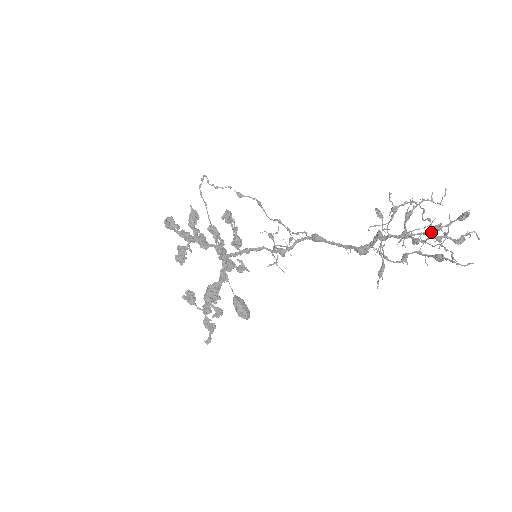
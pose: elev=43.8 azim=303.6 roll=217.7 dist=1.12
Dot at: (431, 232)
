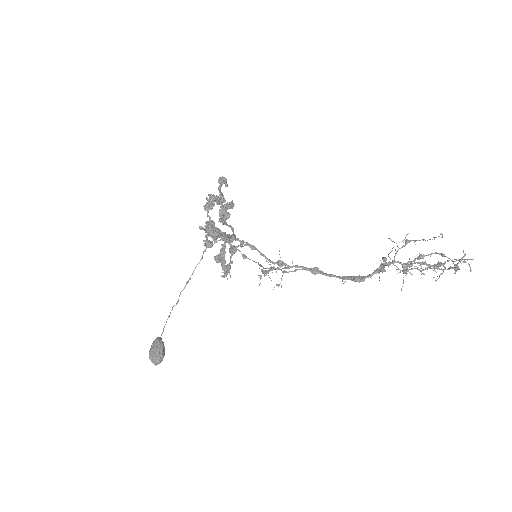
Dot at: occluded
